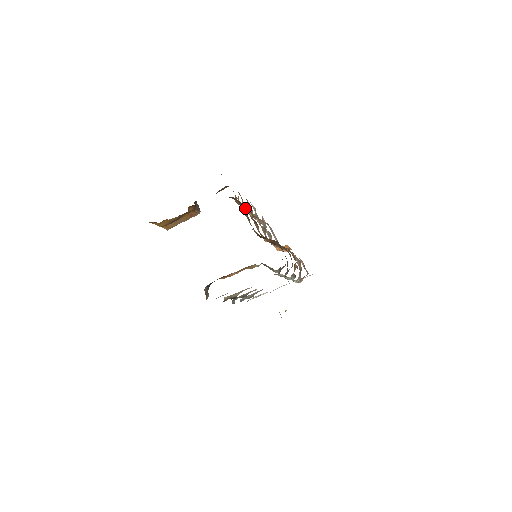
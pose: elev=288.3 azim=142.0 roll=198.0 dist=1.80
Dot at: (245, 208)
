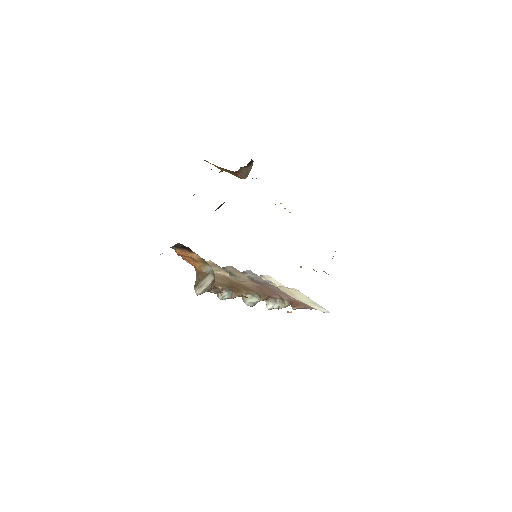
Dot at: occluded
